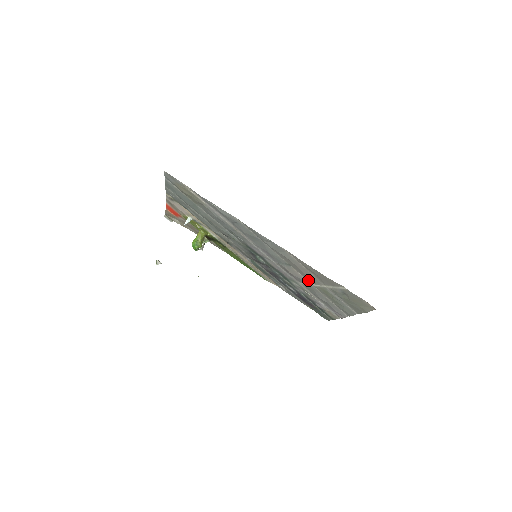
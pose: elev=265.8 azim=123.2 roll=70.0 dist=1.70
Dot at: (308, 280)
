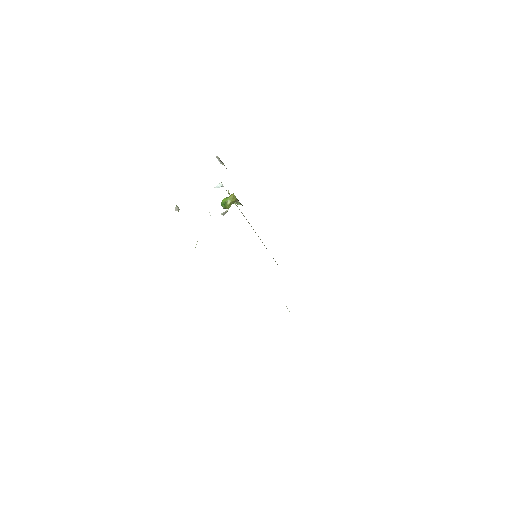
Dot at: occluded
